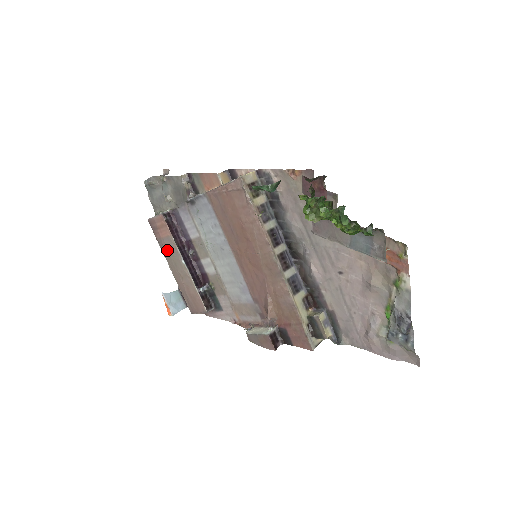
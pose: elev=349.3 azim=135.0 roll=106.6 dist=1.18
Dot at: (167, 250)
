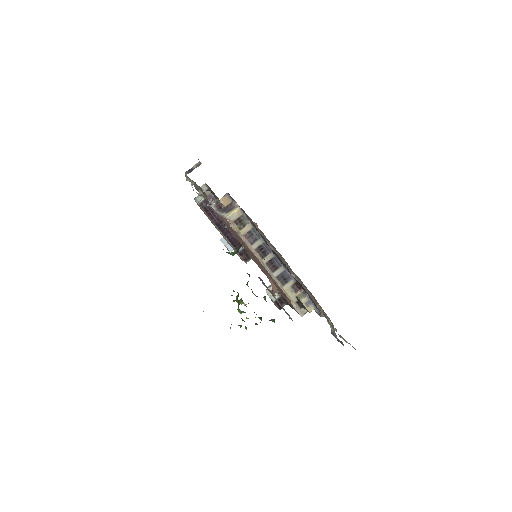
Dot at: (211, 222)
